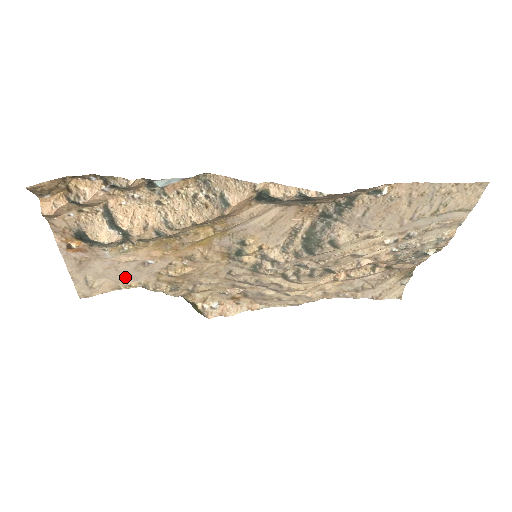
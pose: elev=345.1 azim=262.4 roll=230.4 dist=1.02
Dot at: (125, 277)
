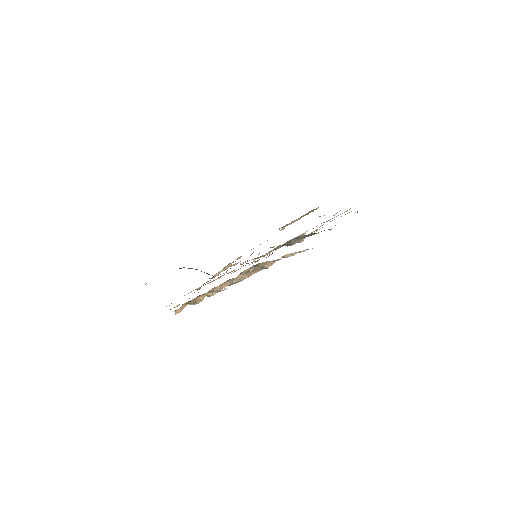
Dot at: occluded
